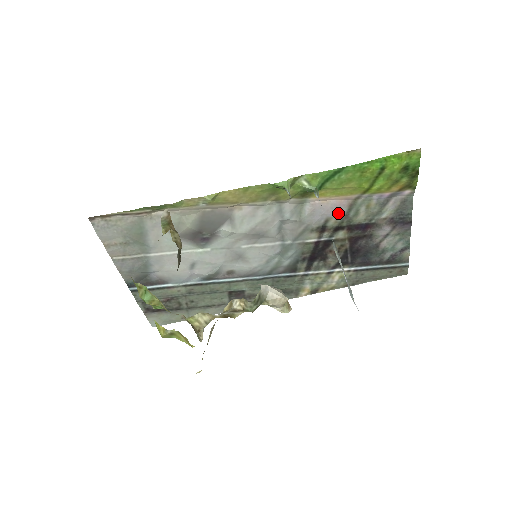
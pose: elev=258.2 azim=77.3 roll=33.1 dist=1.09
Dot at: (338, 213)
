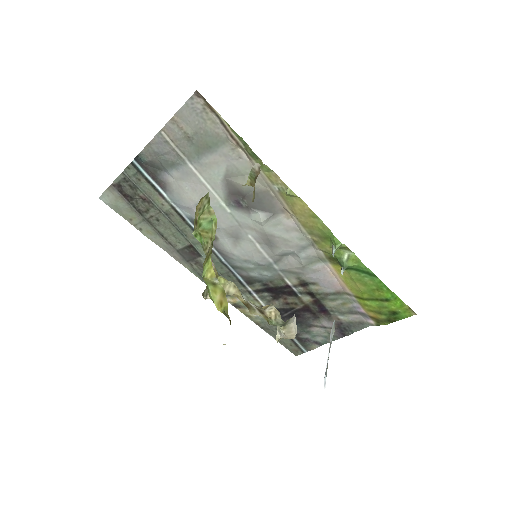
Dot at: (326, 288)
